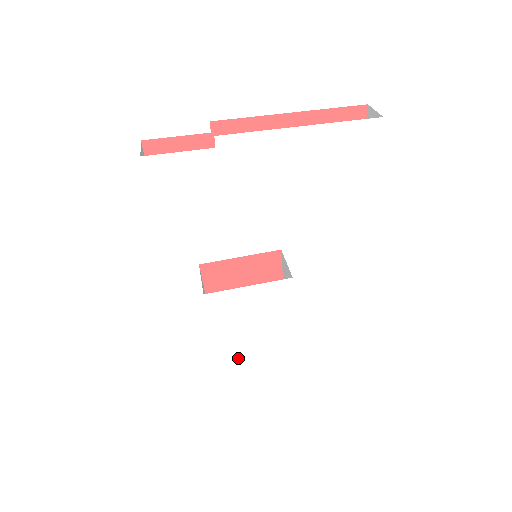
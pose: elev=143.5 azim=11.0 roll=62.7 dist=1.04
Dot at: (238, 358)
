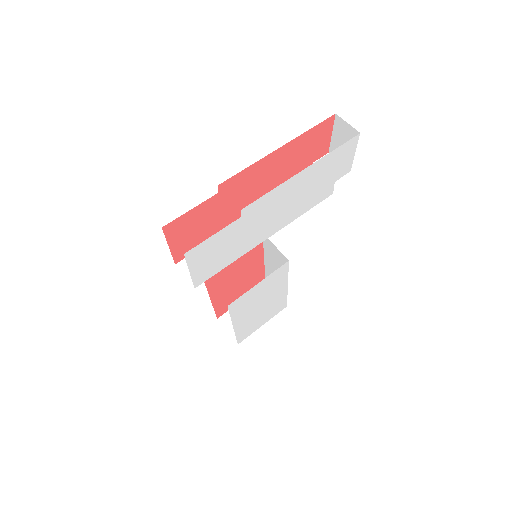
Dot at: (249, 325)
